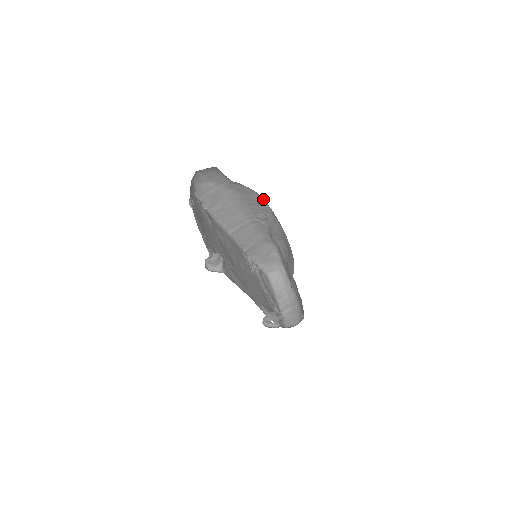
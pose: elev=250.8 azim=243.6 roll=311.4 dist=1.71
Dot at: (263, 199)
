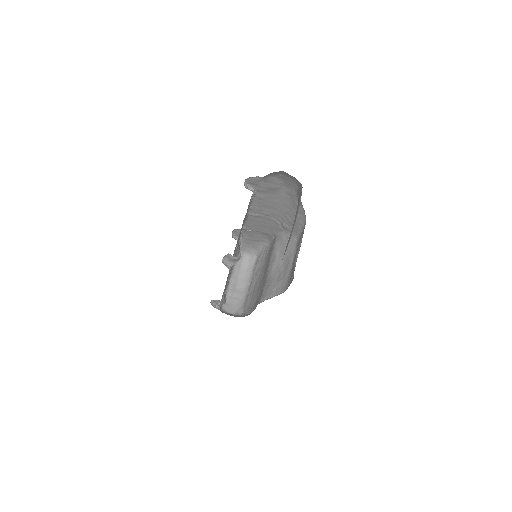
Dot at: (304, 224)
